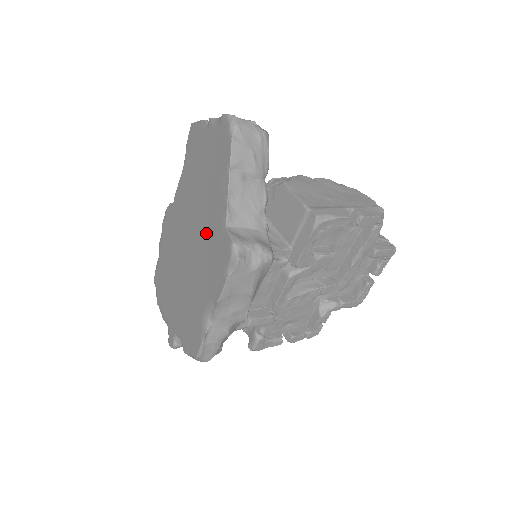
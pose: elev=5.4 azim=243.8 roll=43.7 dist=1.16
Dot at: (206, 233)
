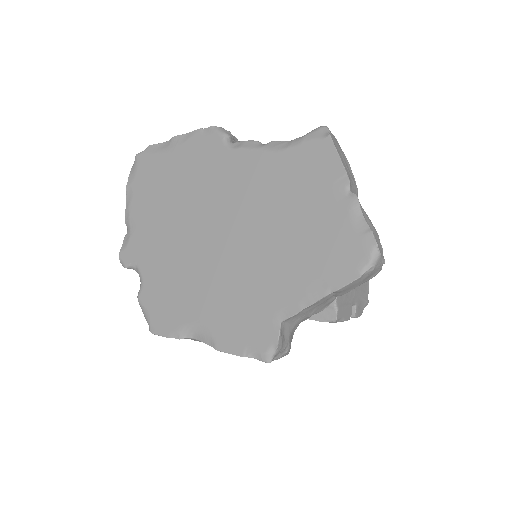
Dot at: (253, 277)
